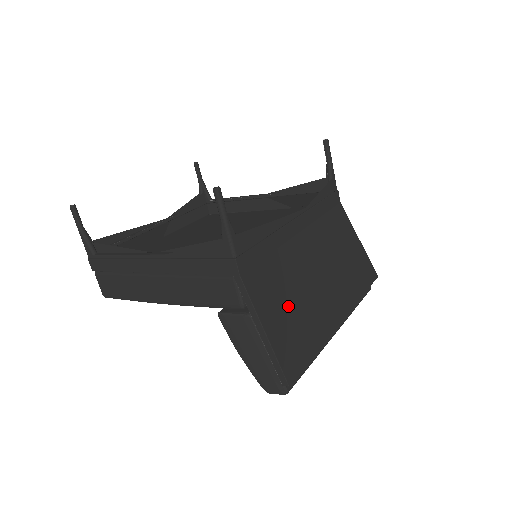
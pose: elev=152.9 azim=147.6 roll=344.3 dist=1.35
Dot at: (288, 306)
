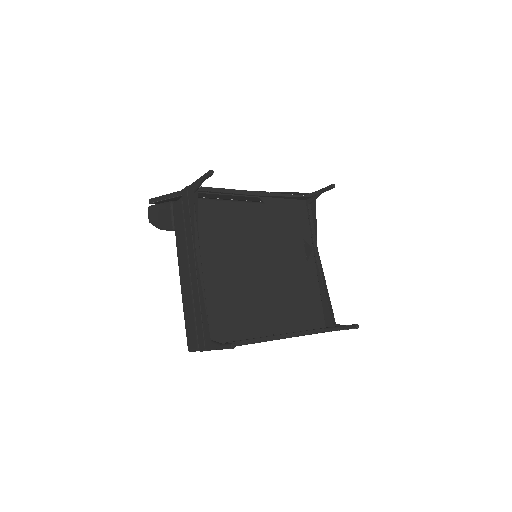
Dot at: occluded
